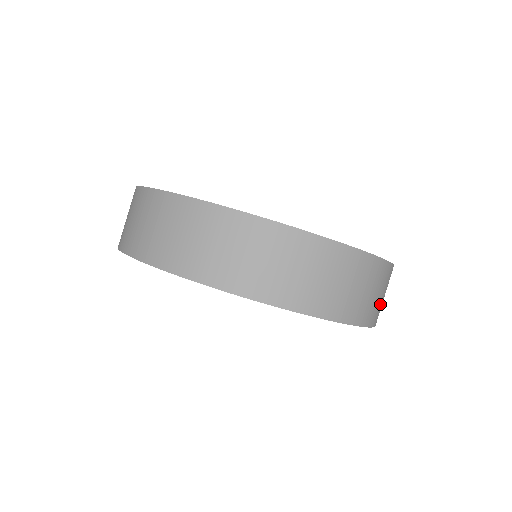
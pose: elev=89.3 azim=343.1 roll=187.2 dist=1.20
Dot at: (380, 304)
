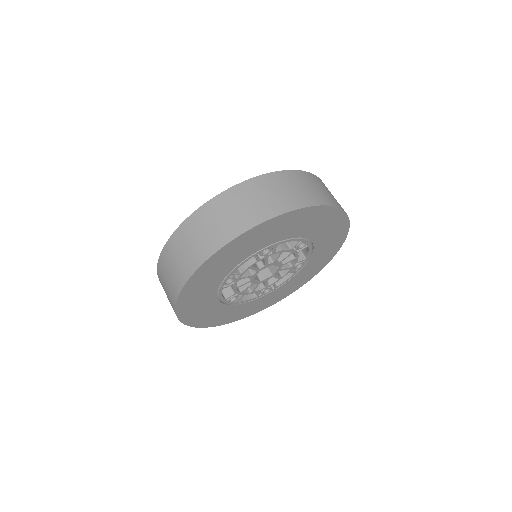
Dot at: (278, 199)
